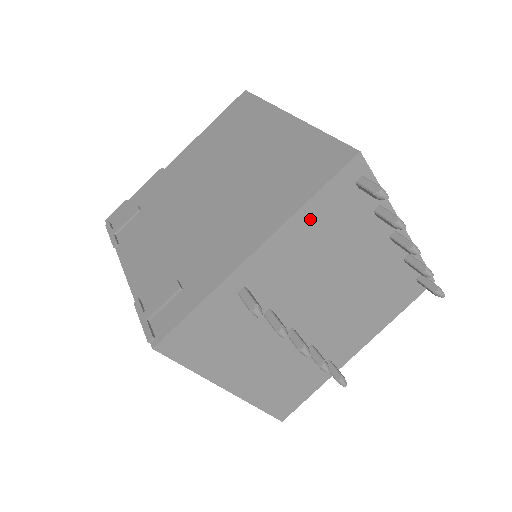
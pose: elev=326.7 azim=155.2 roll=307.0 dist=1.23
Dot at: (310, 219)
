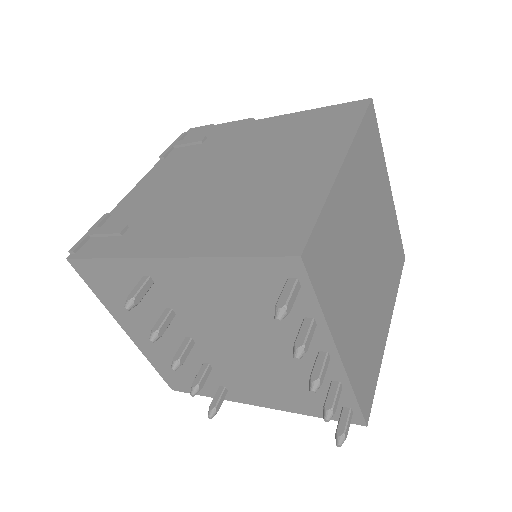
Dot at: (227, 273)
